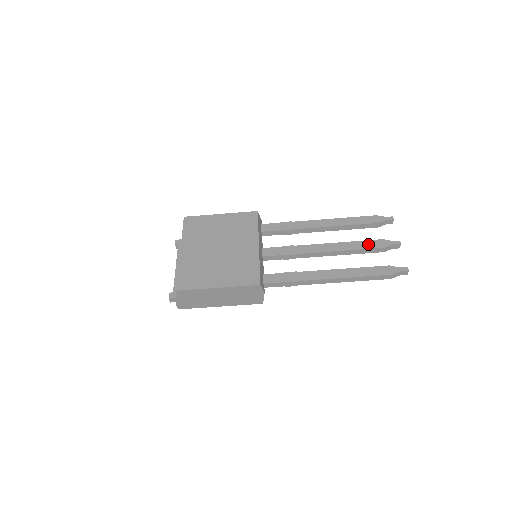
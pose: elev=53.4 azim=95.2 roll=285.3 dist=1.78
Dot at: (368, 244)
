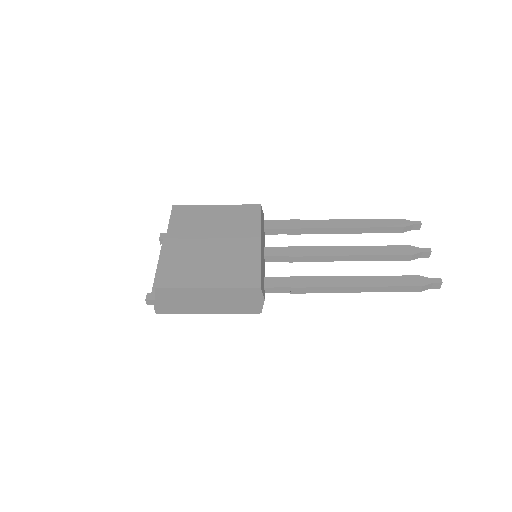
Dot at: (392, 250)
